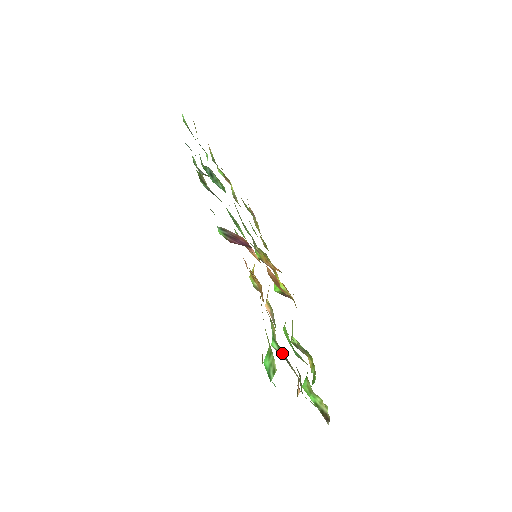
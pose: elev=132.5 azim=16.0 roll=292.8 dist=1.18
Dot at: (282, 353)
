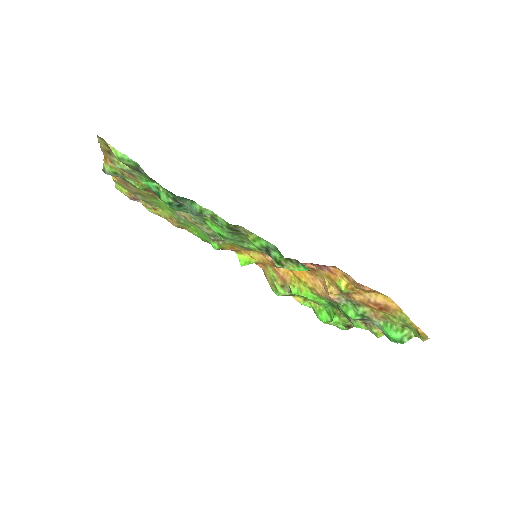
Dot at: (364, 319)
